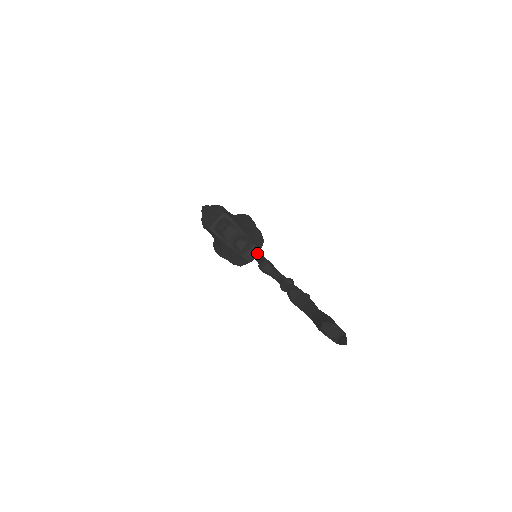
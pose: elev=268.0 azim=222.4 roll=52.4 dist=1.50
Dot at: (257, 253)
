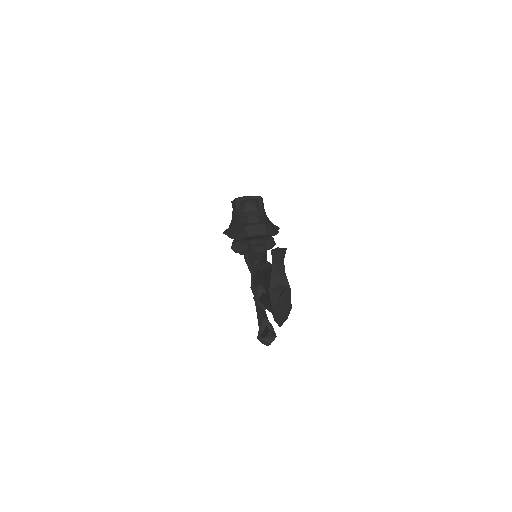
Dot at: (261, 232)
